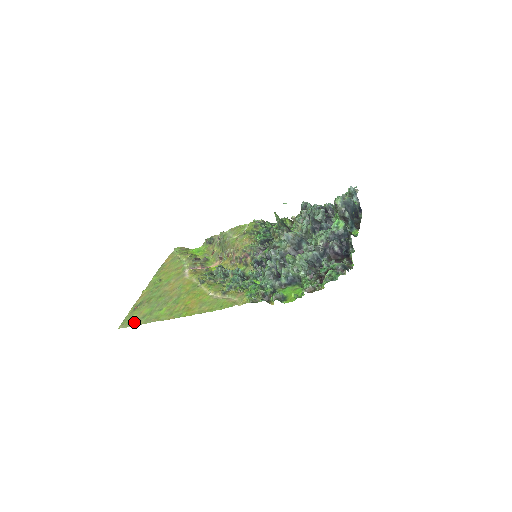
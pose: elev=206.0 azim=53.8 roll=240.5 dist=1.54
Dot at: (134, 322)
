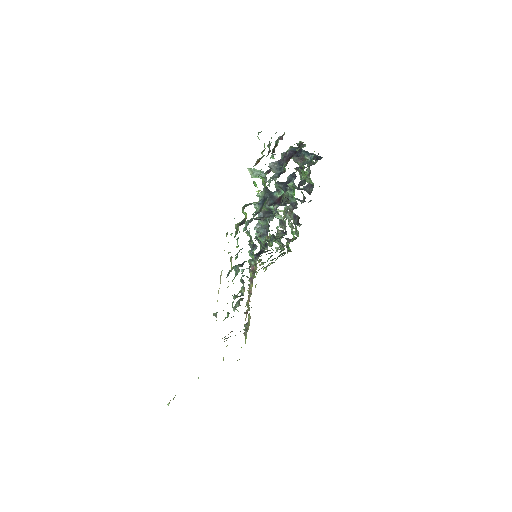
Dot at: occluded
